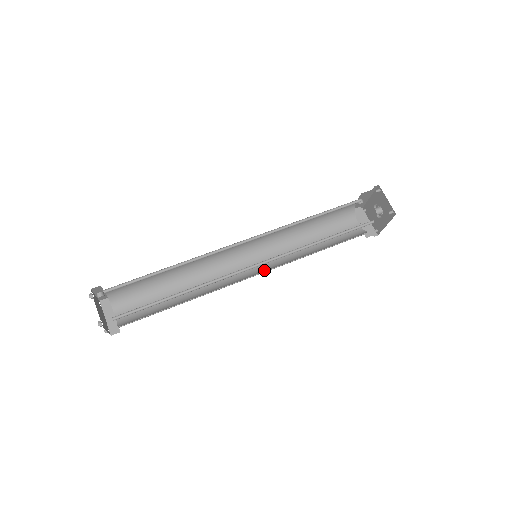
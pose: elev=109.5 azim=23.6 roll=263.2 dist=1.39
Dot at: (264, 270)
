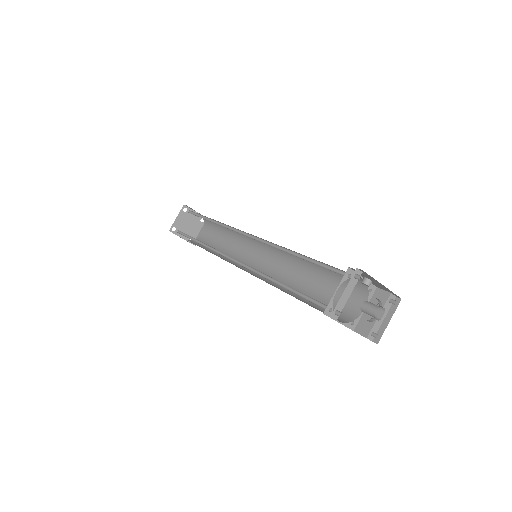
Dot at: occluded
